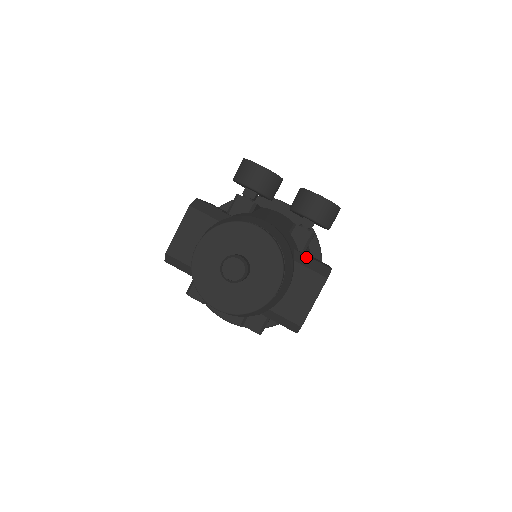
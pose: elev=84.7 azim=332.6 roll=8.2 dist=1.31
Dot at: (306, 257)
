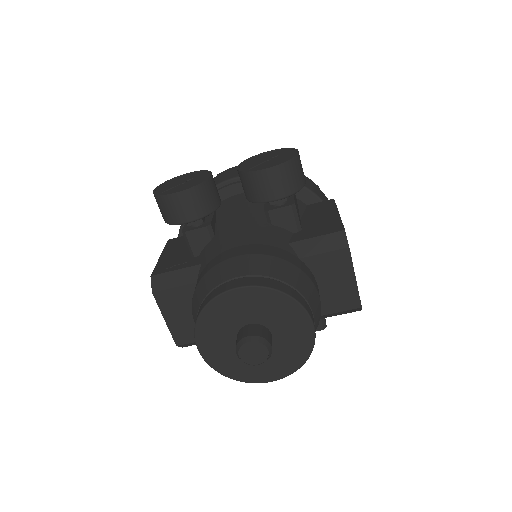
Dot at: (308, 241)
